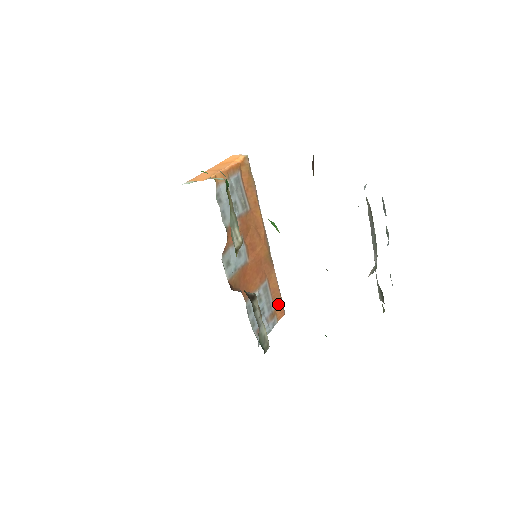
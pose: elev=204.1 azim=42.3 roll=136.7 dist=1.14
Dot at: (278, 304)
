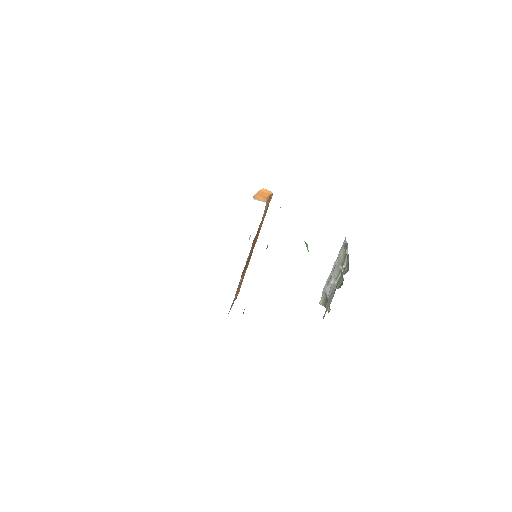
Dot at: (238, 290)
